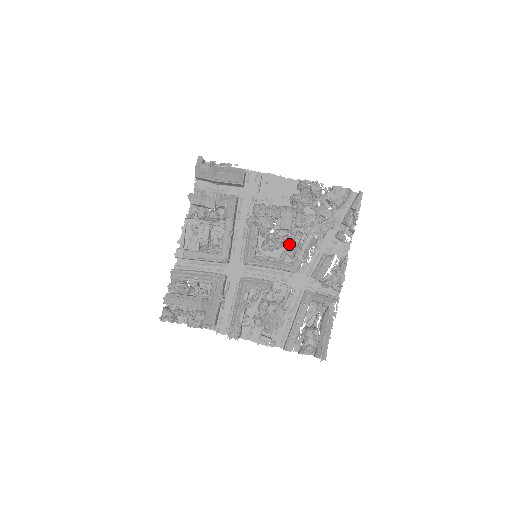
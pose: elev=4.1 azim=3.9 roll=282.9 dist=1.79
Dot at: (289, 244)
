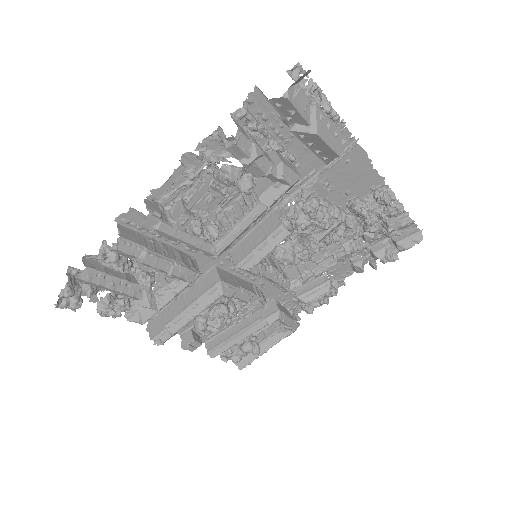
Dot at: (306, 261)
